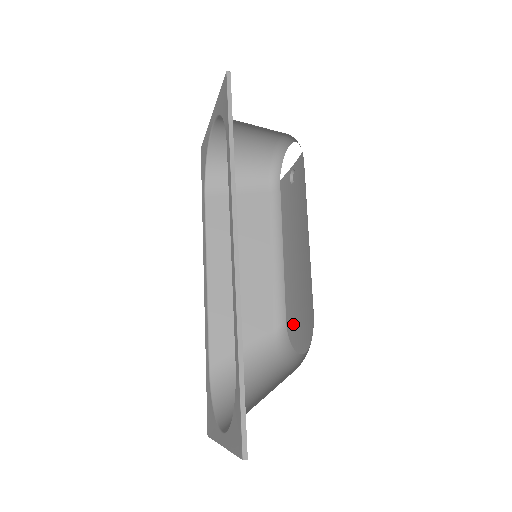
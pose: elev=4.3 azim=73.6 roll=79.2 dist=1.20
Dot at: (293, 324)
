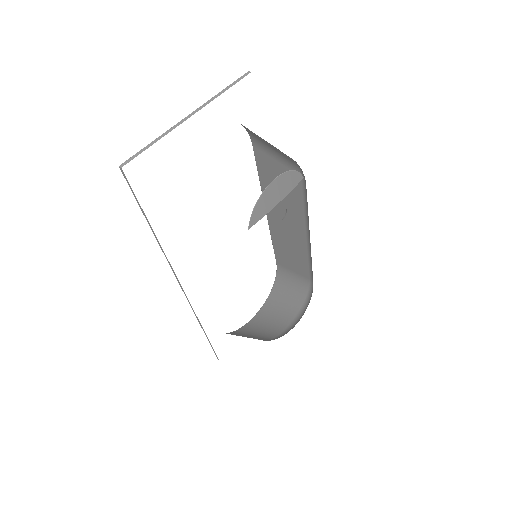
Dot at: occluded
